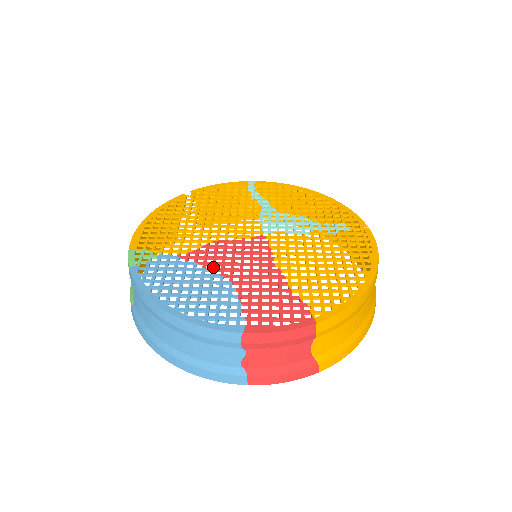
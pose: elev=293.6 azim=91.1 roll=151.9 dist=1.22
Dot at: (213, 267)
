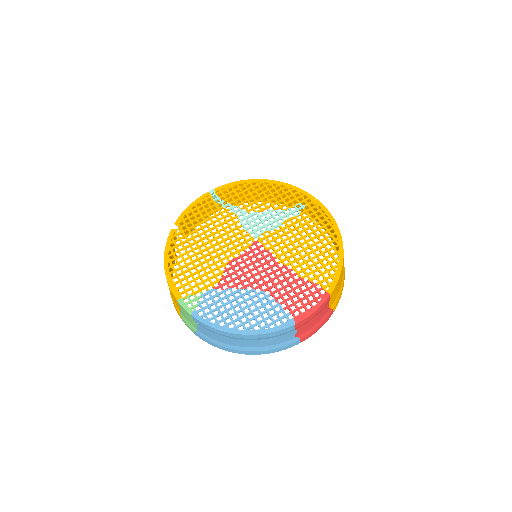
Dot at: (243, 286)
